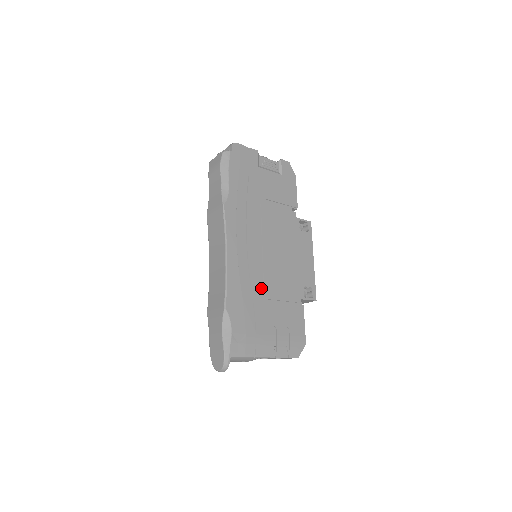
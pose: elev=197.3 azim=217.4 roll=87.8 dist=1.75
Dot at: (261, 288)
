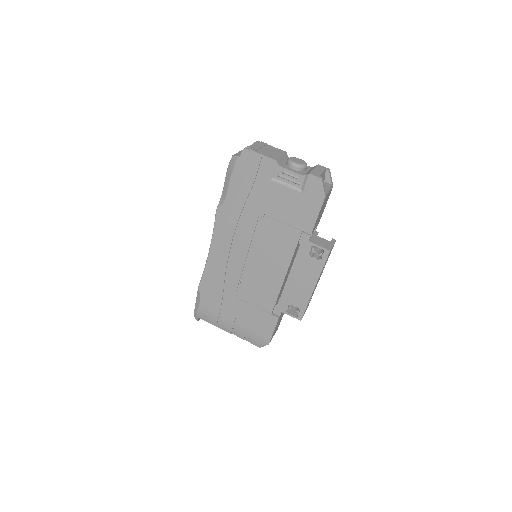
Dot at: (236, 288)
